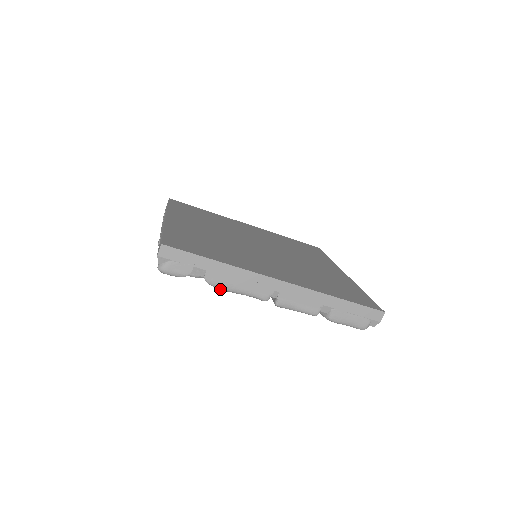
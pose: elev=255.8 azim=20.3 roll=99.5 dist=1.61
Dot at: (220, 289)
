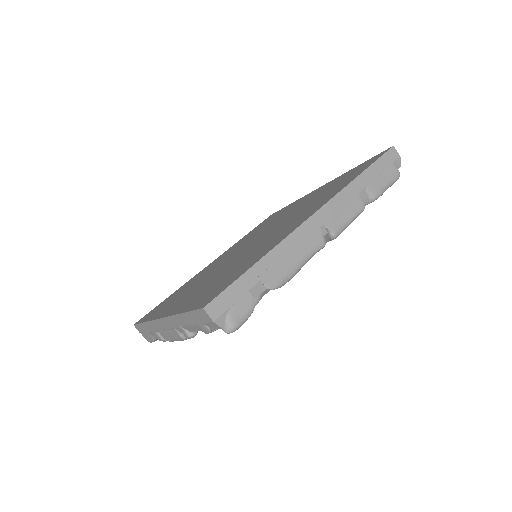
Dot at: occluded
